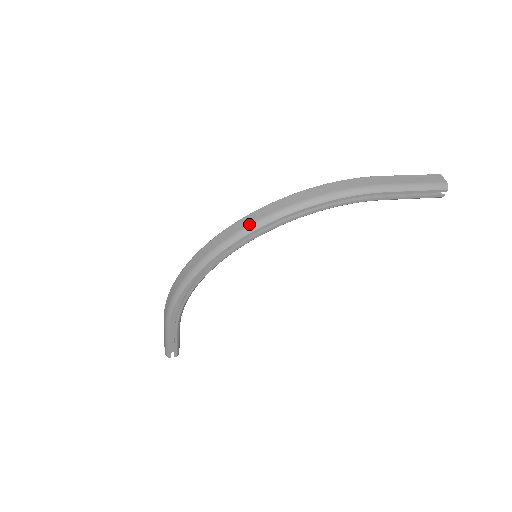
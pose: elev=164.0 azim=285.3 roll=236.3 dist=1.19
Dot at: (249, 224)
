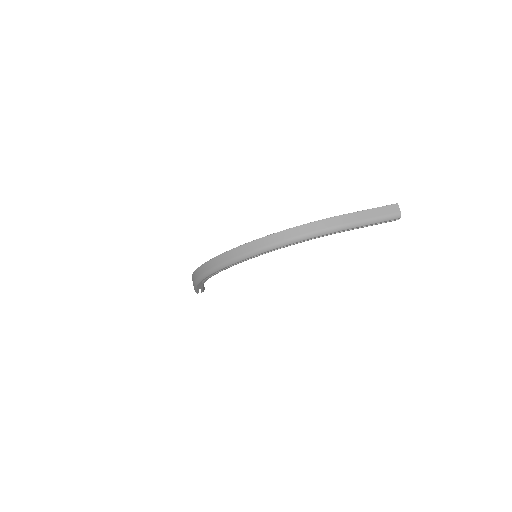
Dot at: (249, 251)
